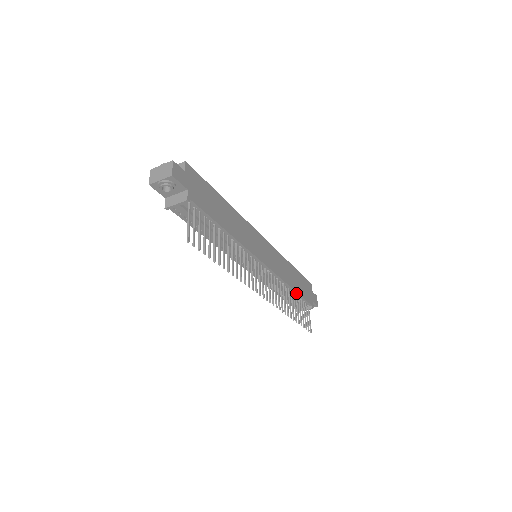
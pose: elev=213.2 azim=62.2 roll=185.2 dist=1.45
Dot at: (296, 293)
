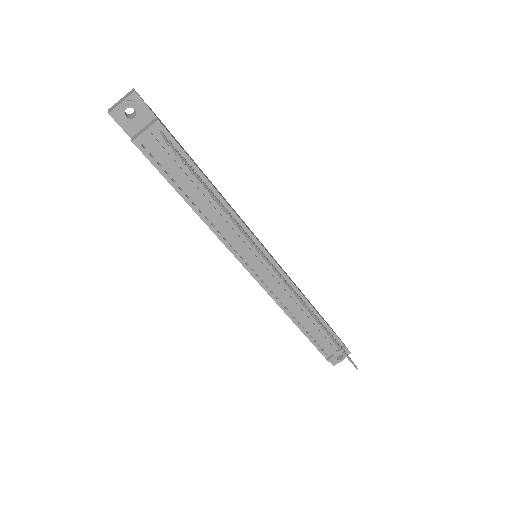
Dot at: (319, 317)
